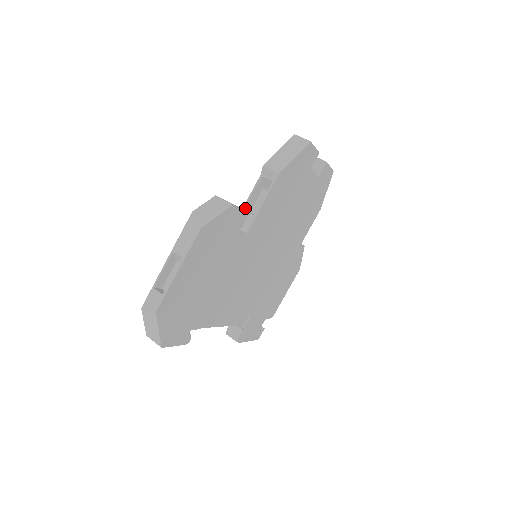
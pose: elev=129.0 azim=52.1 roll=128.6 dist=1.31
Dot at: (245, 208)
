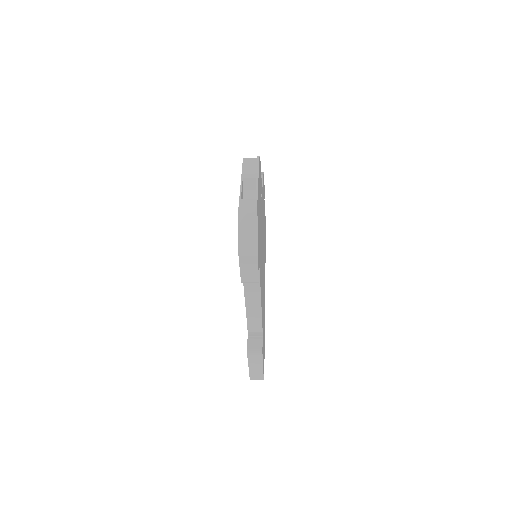
Dot at: occluded
